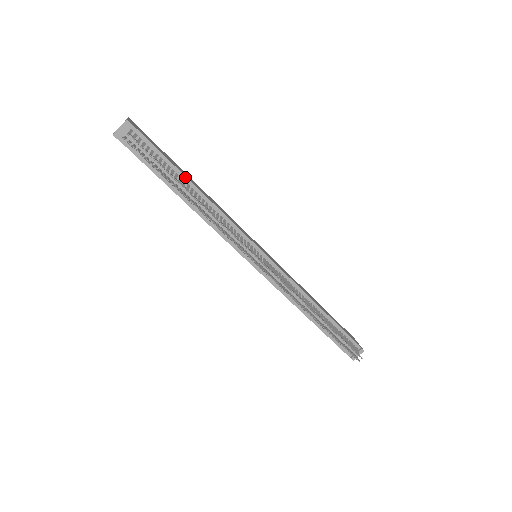
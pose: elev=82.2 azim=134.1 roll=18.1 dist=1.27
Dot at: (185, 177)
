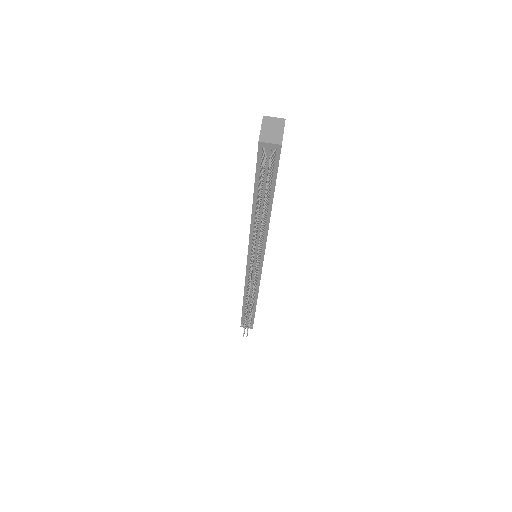
Dot at: (272, 200)
